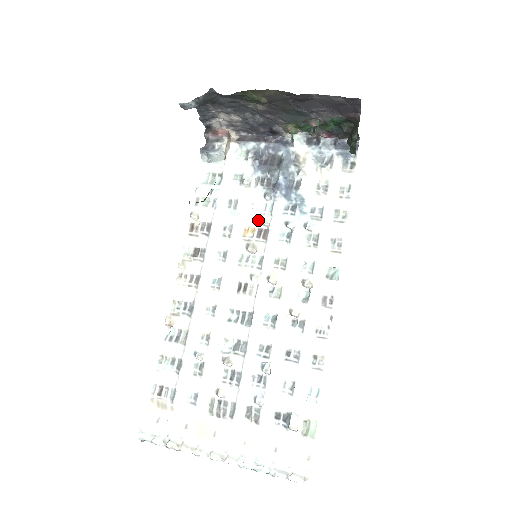
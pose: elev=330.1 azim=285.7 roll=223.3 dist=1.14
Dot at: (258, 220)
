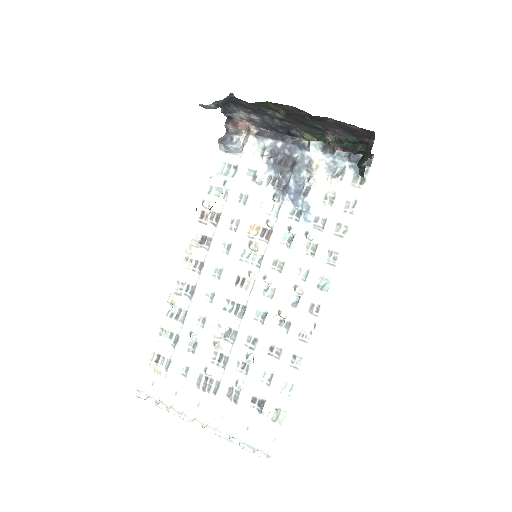
Dot at: (264, 220)
